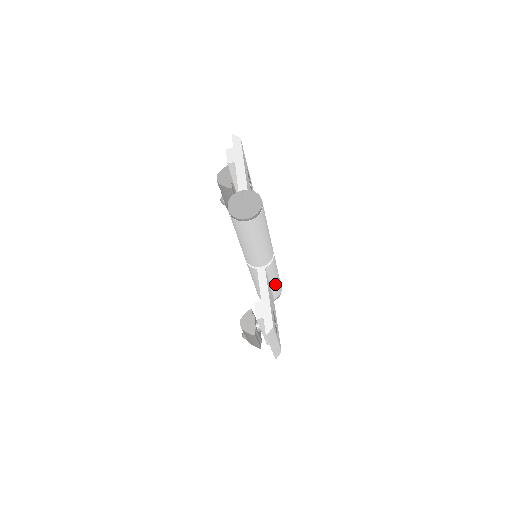
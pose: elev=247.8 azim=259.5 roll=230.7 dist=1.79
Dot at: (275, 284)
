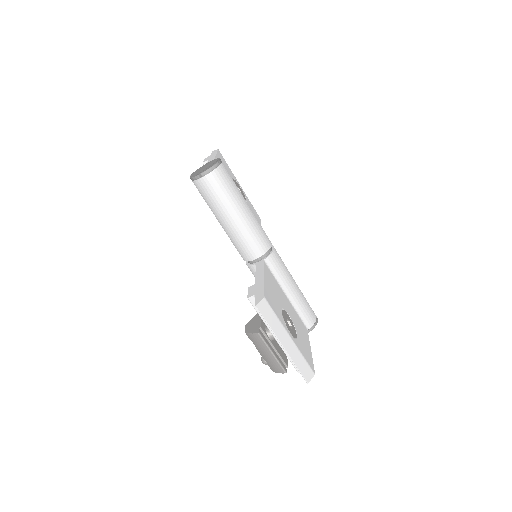
Dot at: (295, 298)
